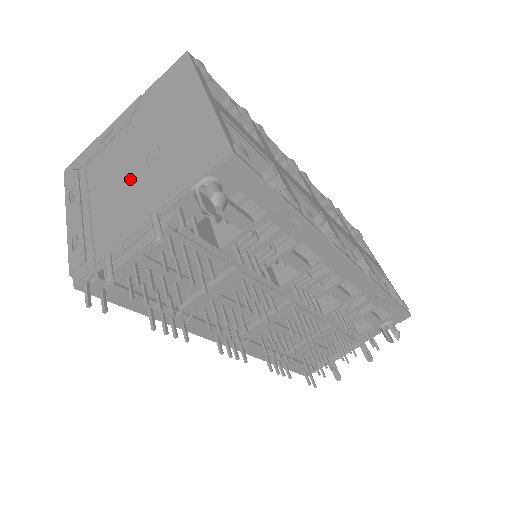
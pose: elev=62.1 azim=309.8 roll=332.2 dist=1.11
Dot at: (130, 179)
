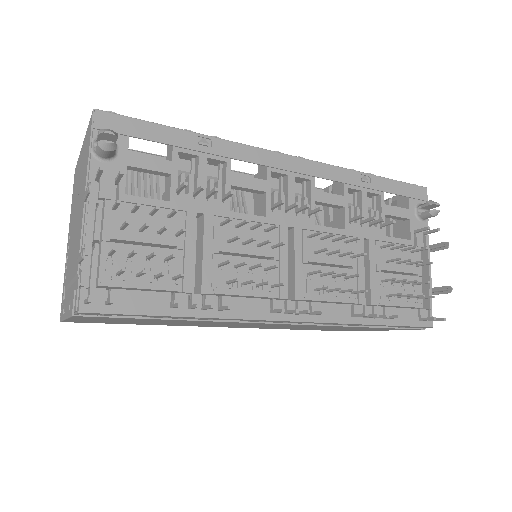
Dot at: (75, 228)
